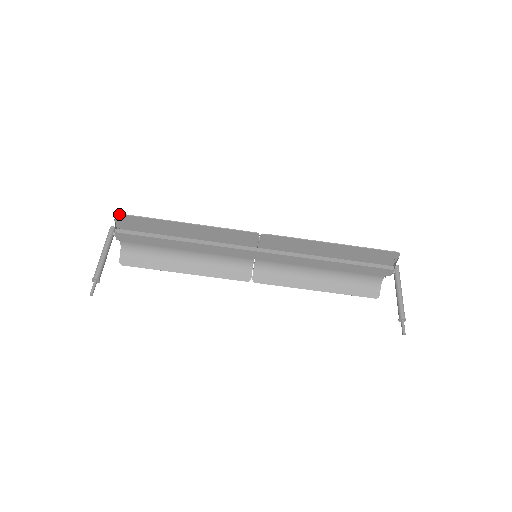
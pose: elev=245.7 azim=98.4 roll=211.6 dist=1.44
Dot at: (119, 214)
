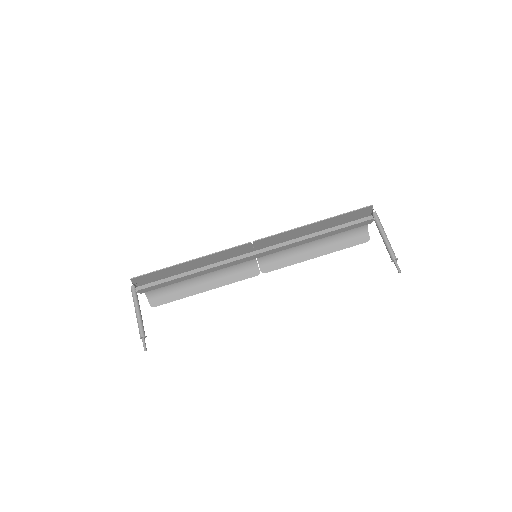
Dot at: (133, 278)
